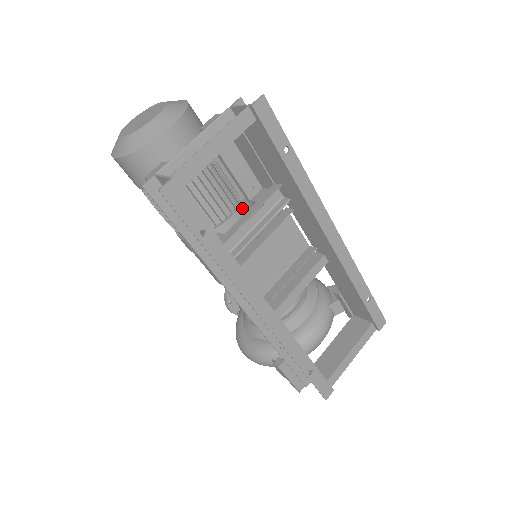
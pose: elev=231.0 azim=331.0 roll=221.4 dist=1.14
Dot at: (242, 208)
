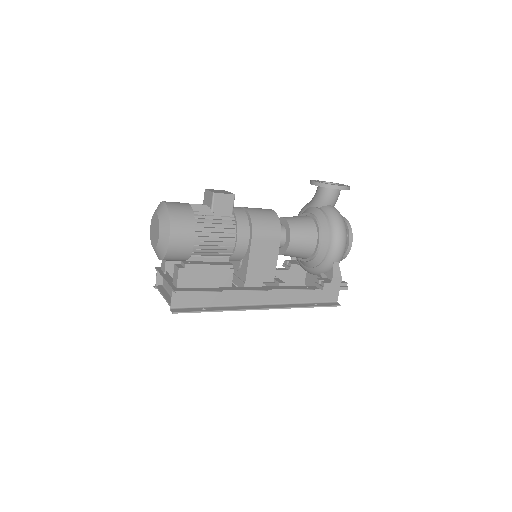
Dot at: occluded
